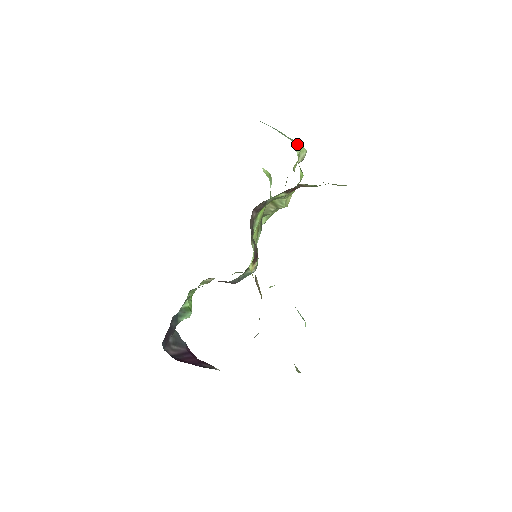
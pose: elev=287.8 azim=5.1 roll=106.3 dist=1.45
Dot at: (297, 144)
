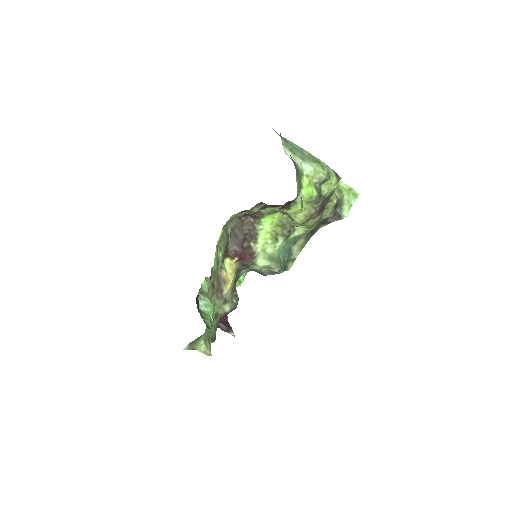
Dot at: (308, 164)
